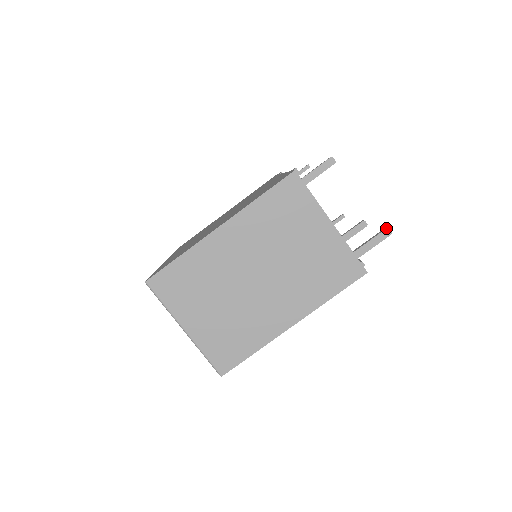
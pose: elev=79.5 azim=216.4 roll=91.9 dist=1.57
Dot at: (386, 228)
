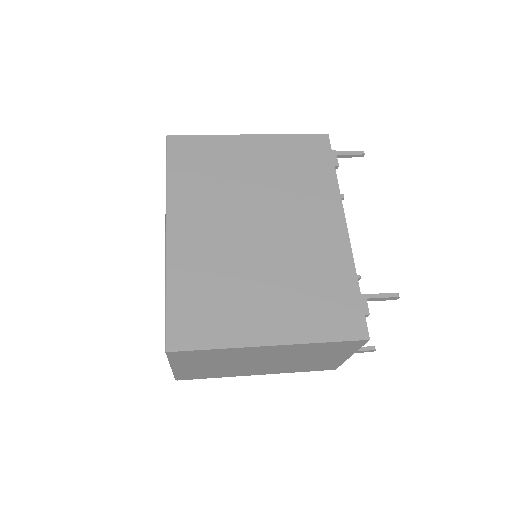
Dot at: (375, 350)
